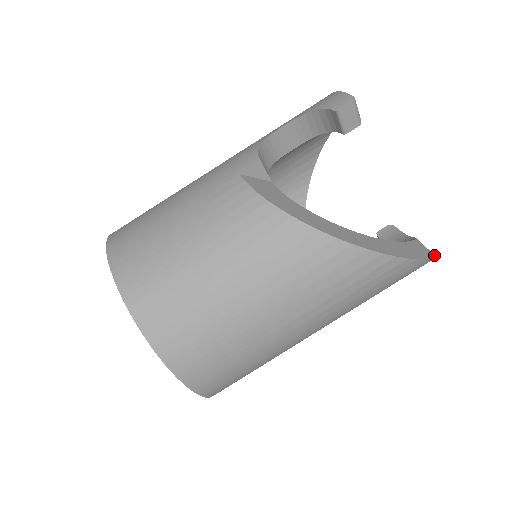
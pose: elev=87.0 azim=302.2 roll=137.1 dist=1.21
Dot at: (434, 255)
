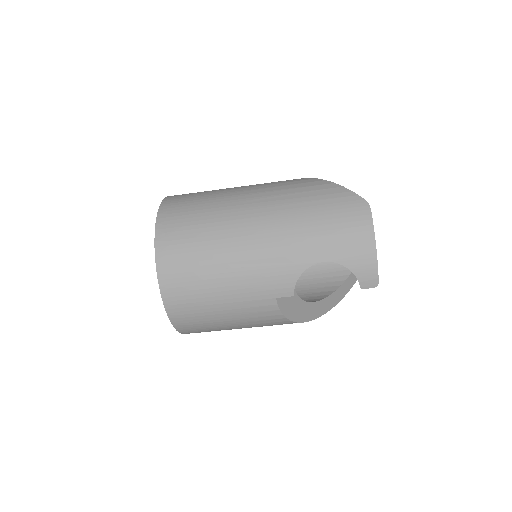
Dot at: occluded
